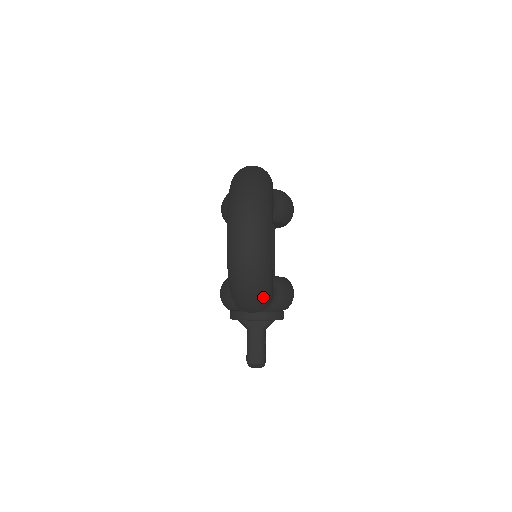
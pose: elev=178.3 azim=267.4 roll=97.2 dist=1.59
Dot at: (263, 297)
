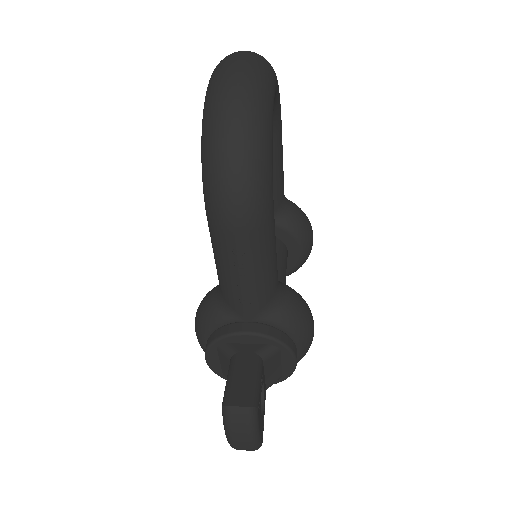
Dot at: (254, 162)
